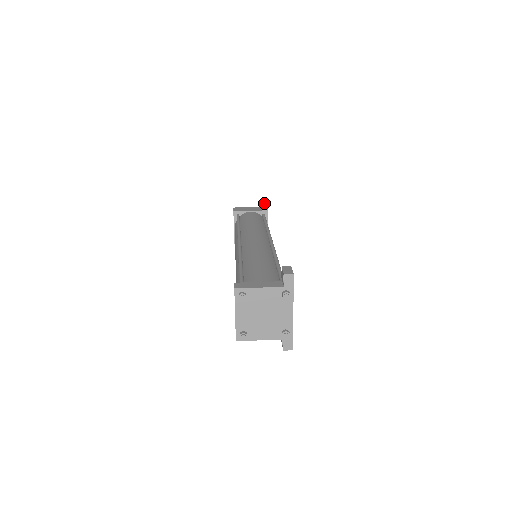
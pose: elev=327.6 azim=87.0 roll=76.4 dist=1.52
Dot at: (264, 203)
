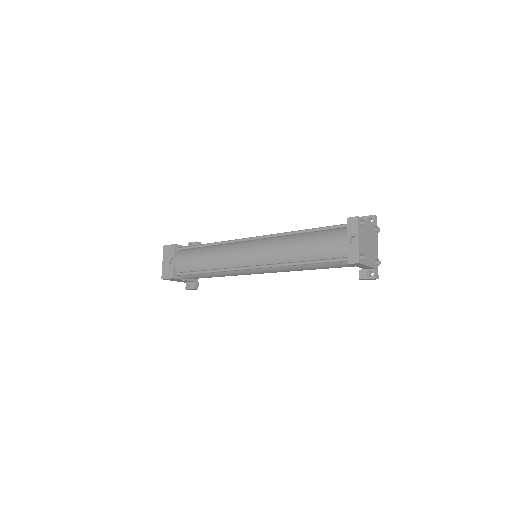
Dot at: occluded
